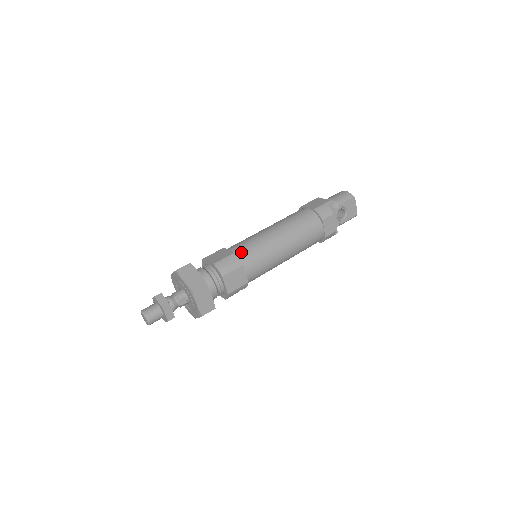
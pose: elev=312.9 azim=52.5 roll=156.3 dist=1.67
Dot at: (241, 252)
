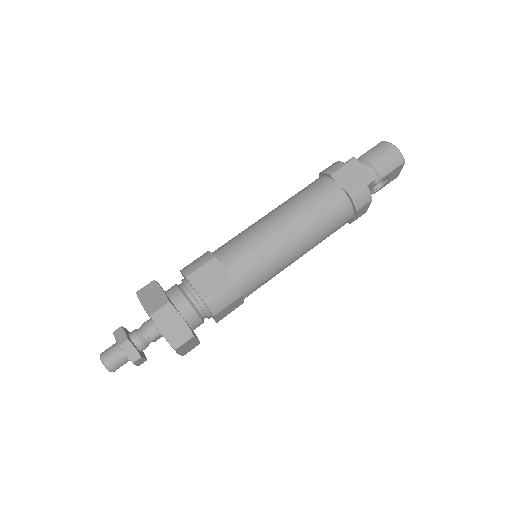
Dot at: (241, 274)
